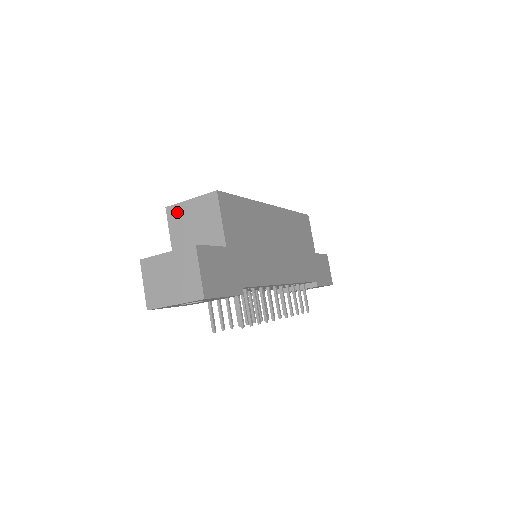
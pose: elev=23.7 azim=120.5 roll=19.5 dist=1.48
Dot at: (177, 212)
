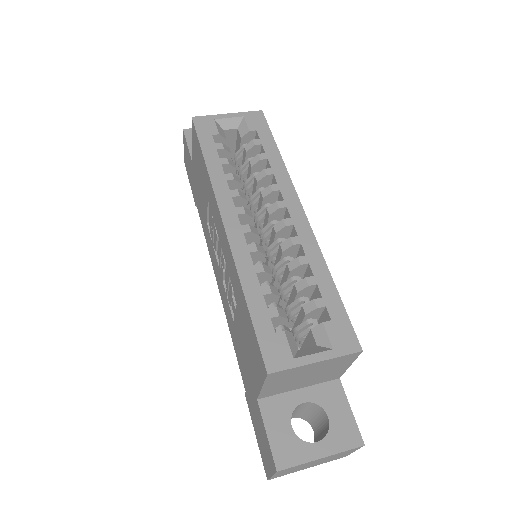
Dot at: (287, 374)
